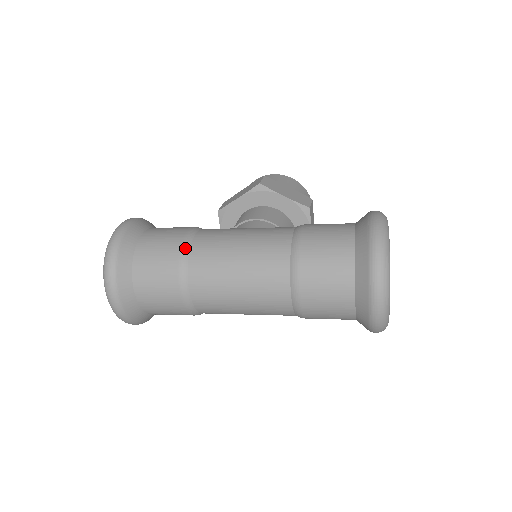
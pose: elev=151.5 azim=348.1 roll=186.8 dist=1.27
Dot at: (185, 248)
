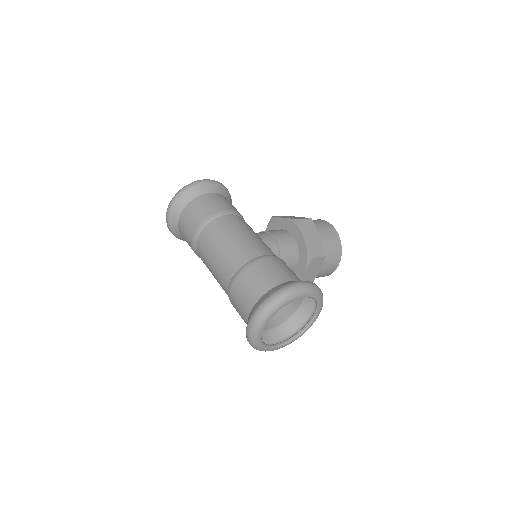
Dot at: (214, 216)
